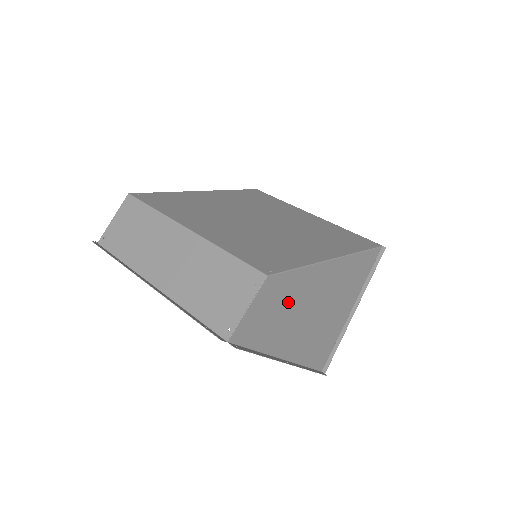
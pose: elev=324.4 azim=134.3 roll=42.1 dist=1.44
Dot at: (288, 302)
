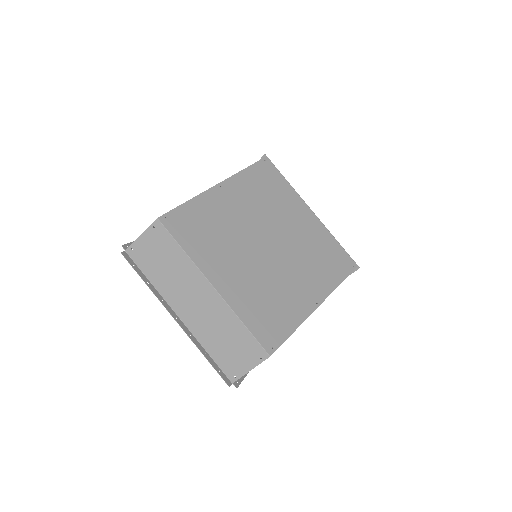
Dot at: occluded
